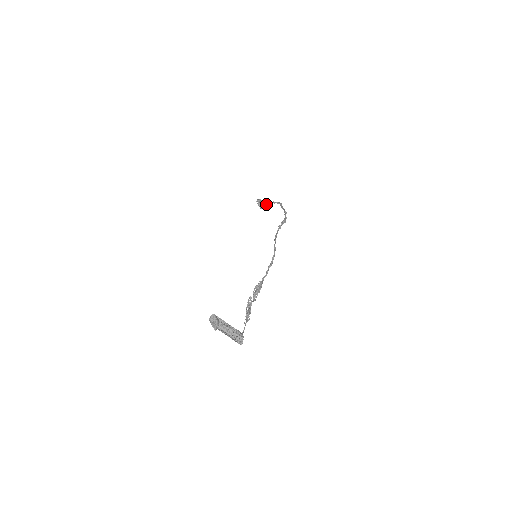
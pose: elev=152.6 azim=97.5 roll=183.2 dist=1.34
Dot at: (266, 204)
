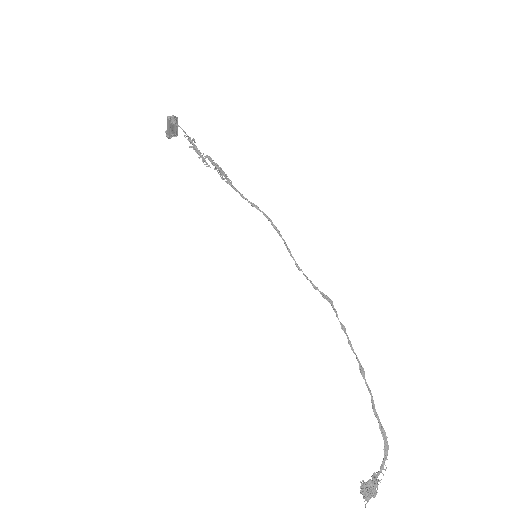
Dot at: (372, 479)
